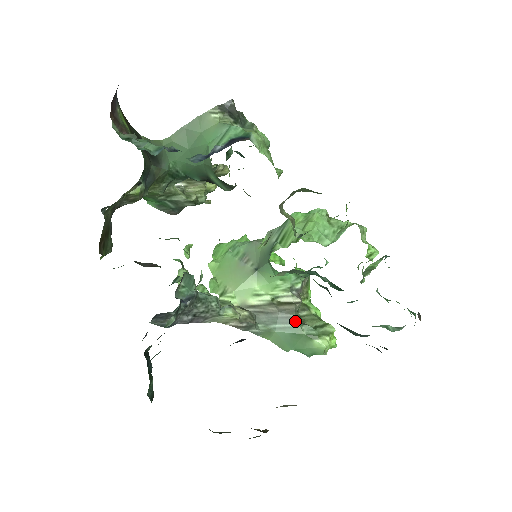
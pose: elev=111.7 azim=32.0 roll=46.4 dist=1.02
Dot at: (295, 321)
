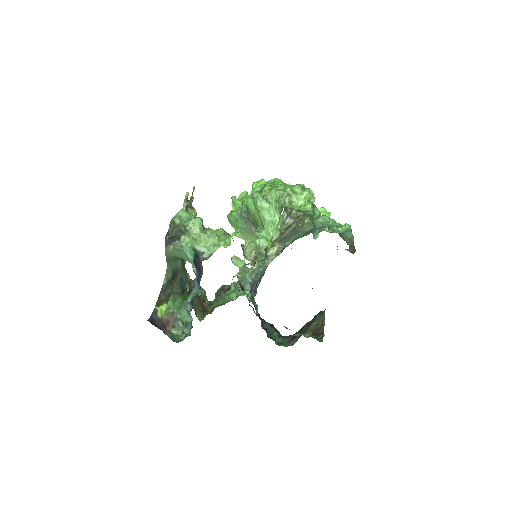
Dot at: (300, 231)
